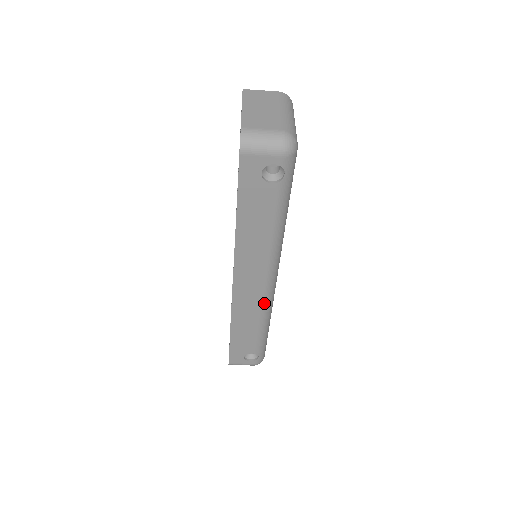
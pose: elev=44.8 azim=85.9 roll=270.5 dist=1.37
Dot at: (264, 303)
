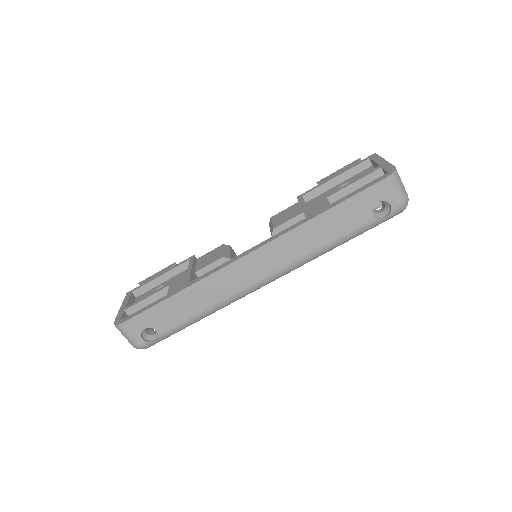
Dot at: (239, 293)
